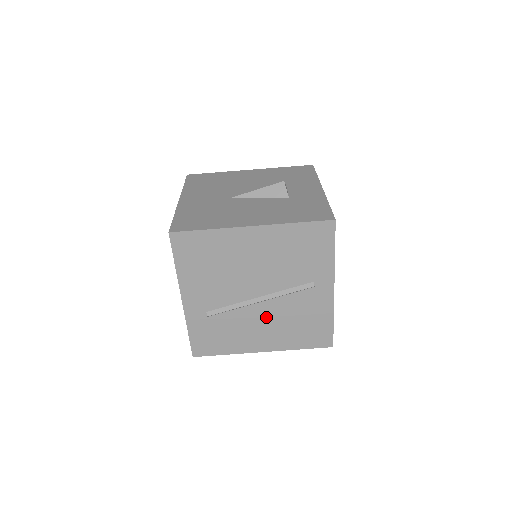
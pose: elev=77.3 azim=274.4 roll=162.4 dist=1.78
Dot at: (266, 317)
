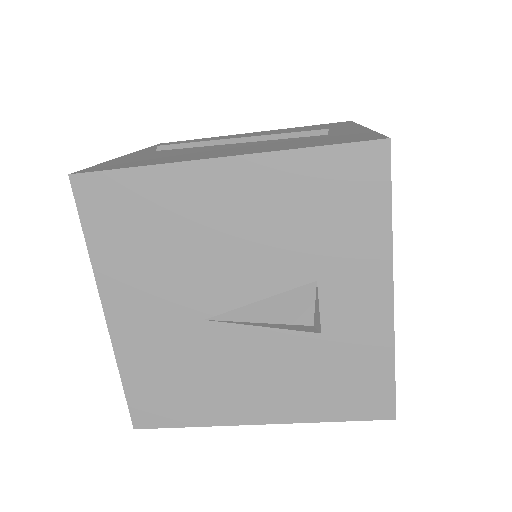
Dot at: occluded
